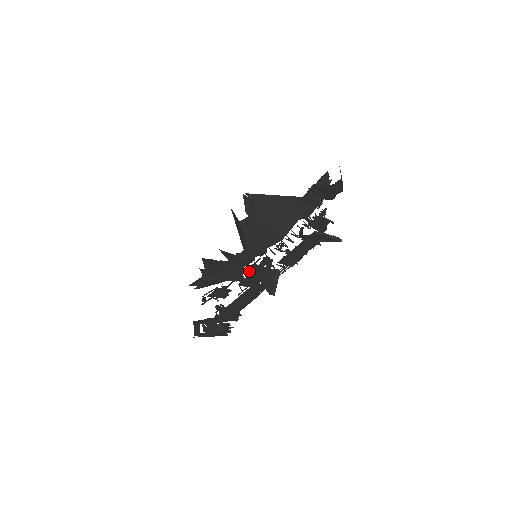
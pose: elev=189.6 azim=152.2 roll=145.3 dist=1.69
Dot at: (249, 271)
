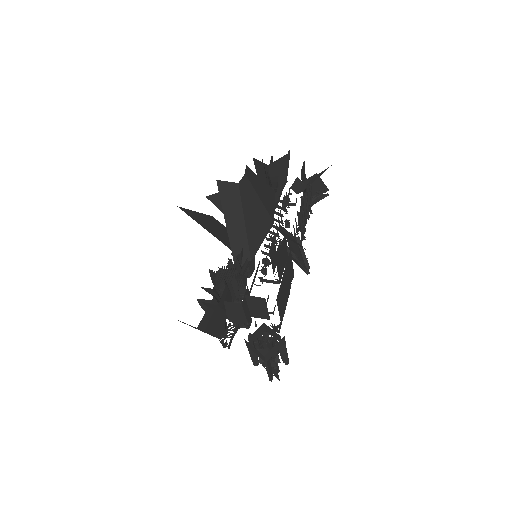
Dot at: (270, 251)
